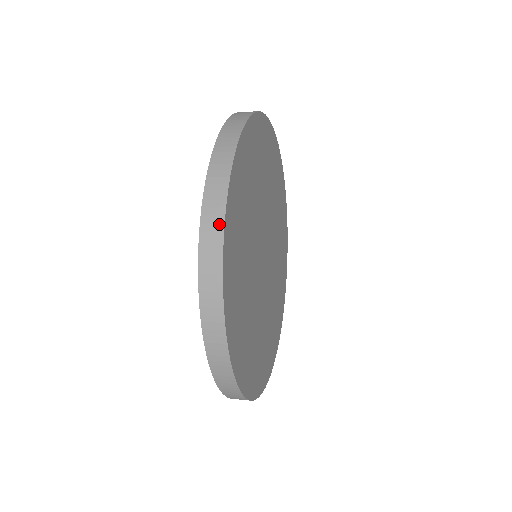
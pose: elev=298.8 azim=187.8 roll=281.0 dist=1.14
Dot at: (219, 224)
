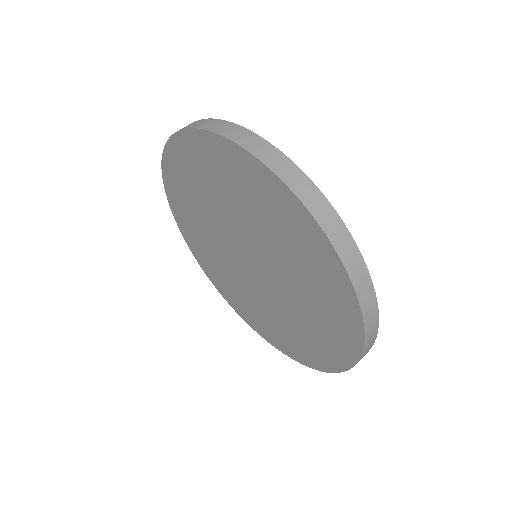
Dot at: (366, 277)
